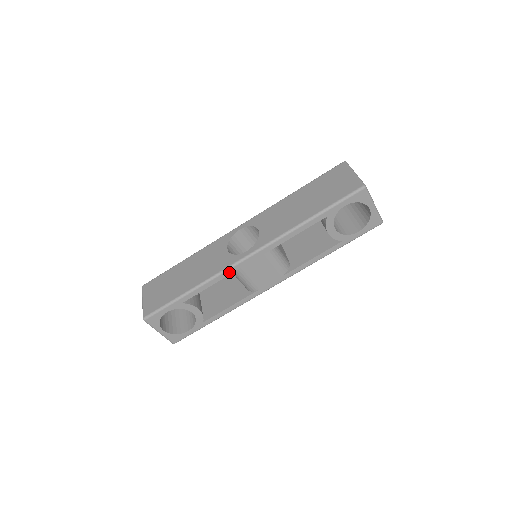
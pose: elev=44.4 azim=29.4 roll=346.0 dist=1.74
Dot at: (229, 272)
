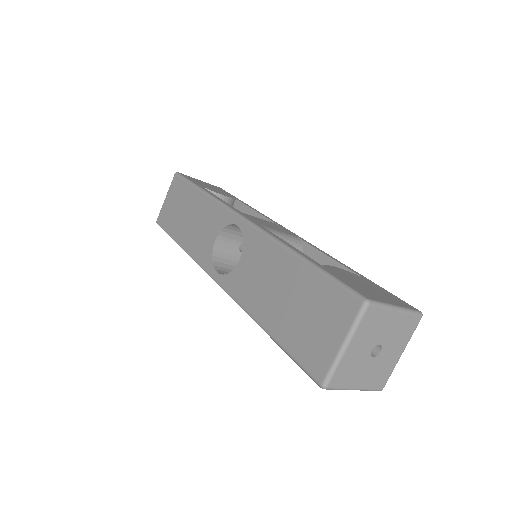
Dot at: occluded
